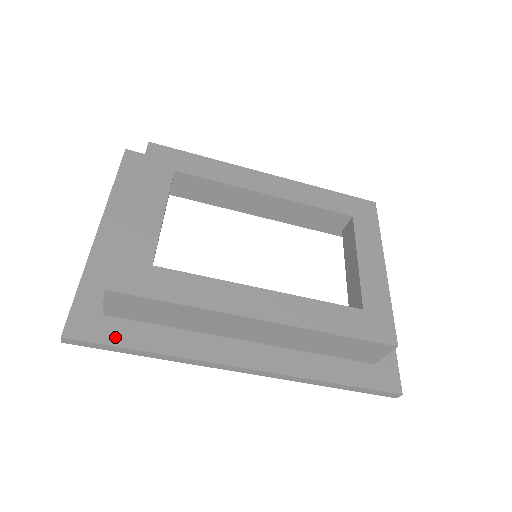
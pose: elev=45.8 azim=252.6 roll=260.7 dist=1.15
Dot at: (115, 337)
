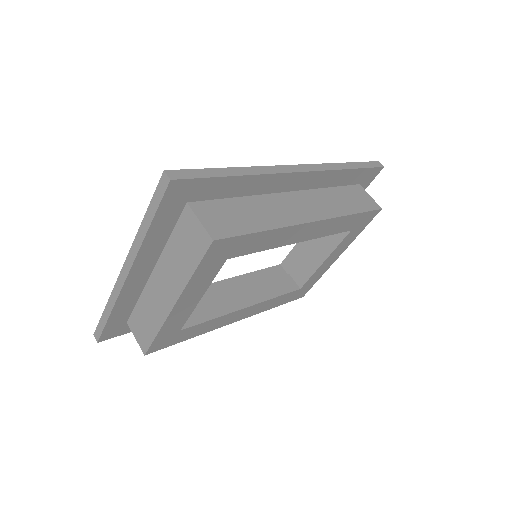
Dot at: occluded
